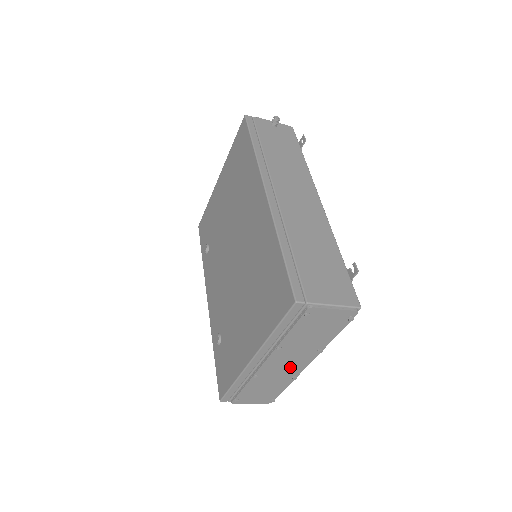
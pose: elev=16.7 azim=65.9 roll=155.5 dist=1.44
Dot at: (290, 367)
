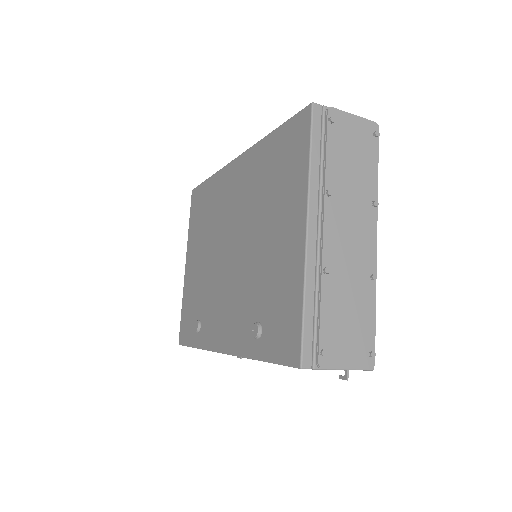
Dot at: (358, 248)
